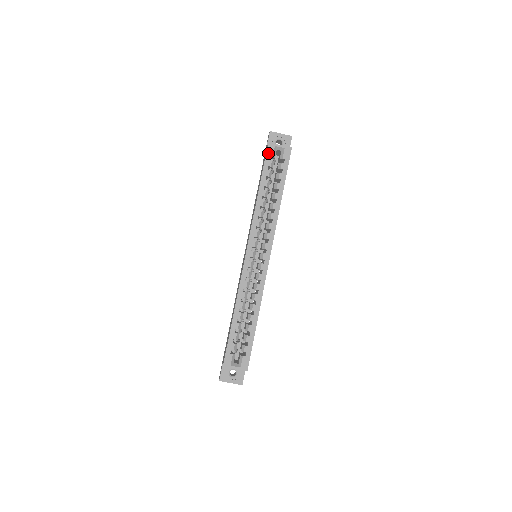
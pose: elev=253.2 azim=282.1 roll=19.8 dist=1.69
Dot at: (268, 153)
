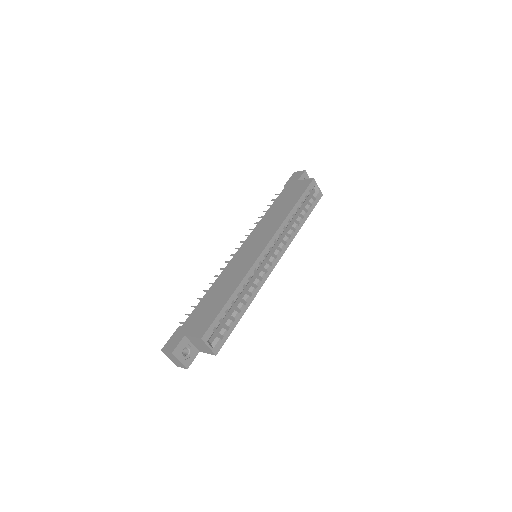
Dot at: (311, 185)
